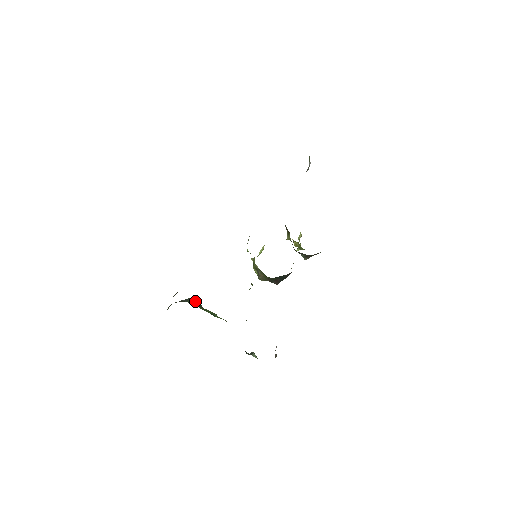
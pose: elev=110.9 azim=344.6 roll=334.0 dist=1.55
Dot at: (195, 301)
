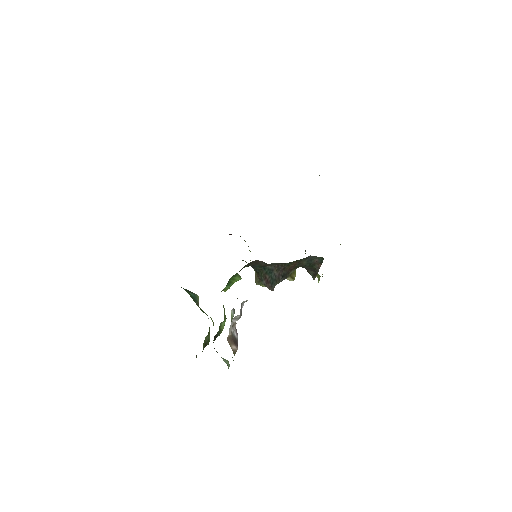
Dot at: (191, 293)
